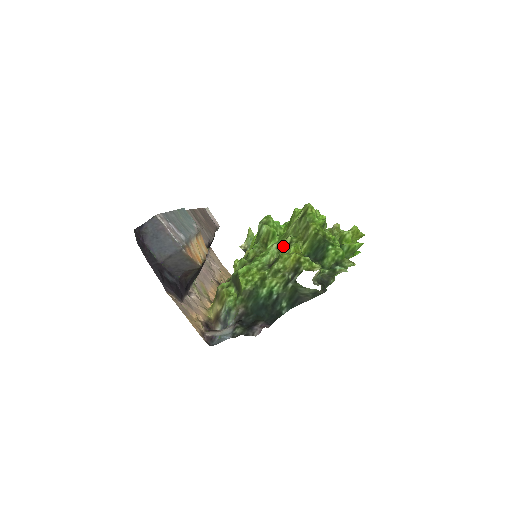
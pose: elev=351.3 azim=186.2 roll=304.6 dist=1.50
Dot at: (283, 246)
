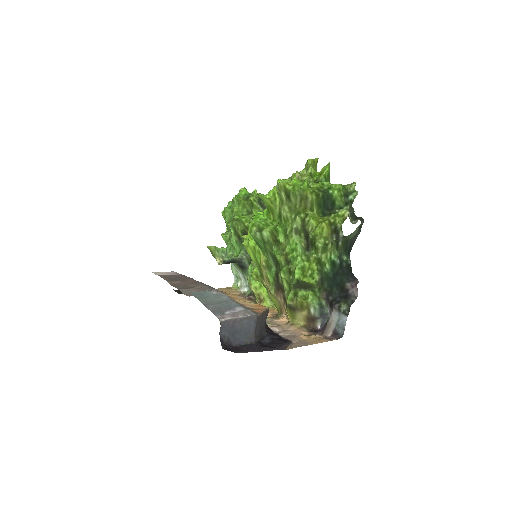
Dot at: (298, 228)
